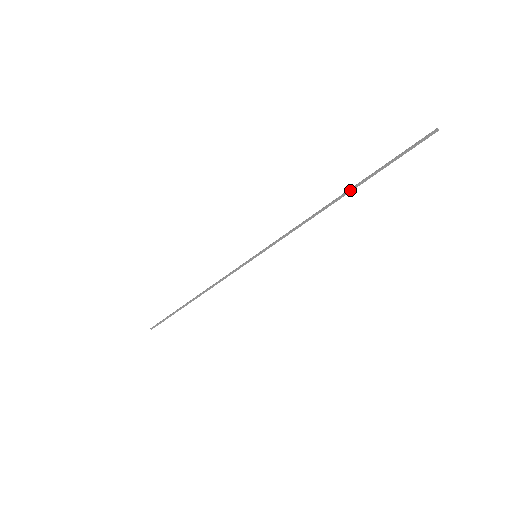
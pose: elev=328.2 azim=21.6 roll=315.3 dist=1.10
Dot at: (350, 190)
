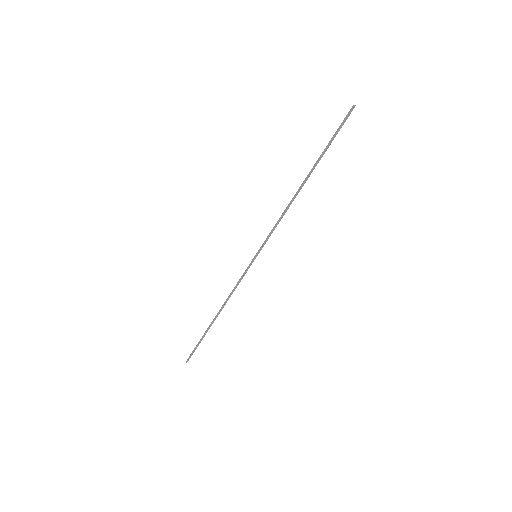
Dot at: (310, 173)
